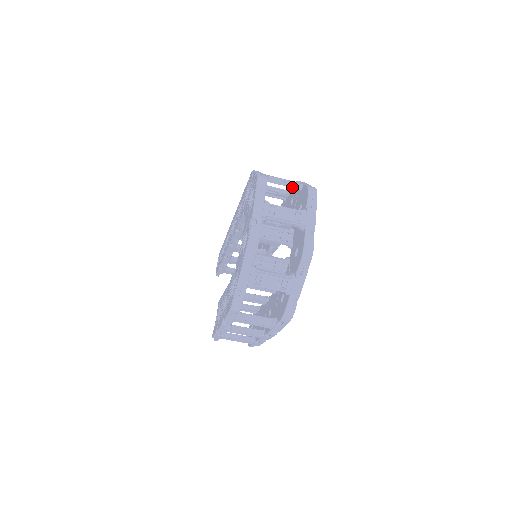
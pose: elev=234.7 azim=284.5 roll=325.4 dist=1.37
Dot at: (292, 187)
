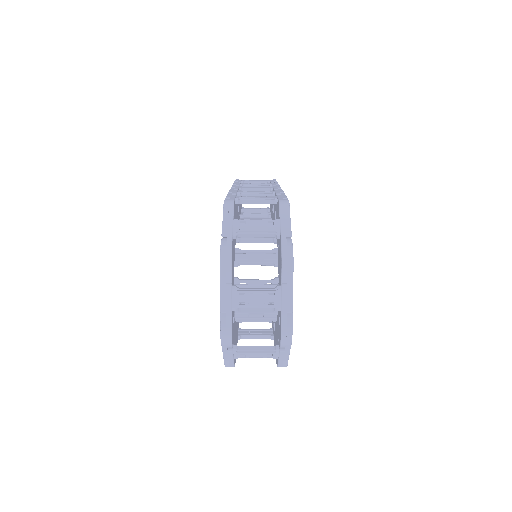
Dot at: (268, 236)
